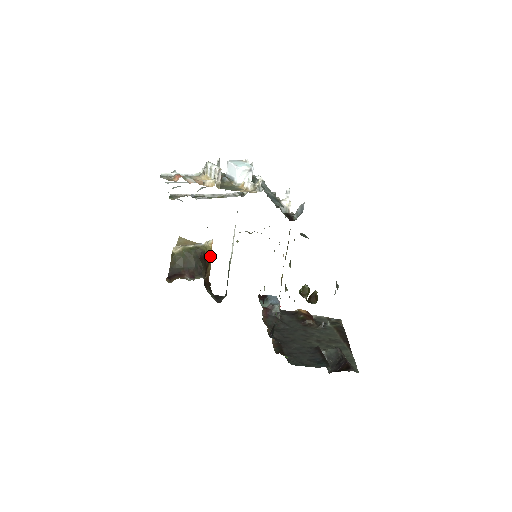
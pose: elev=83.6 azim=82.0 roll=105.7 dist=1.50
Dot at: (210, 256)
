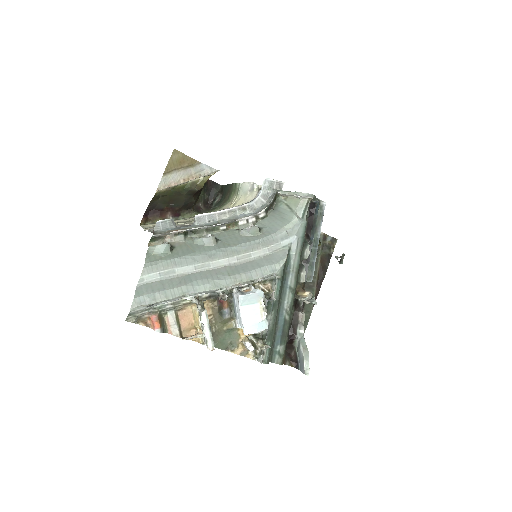
Dot at: occluded
